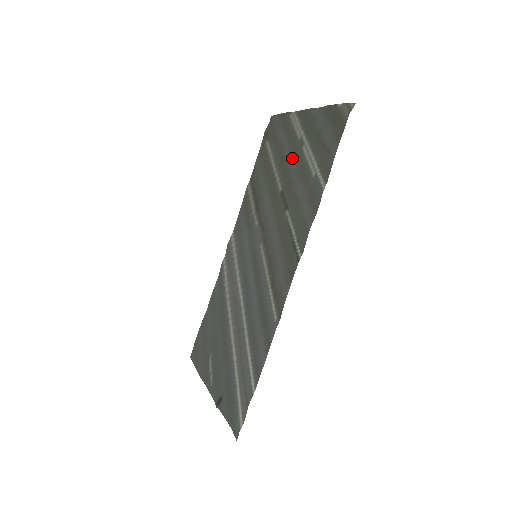
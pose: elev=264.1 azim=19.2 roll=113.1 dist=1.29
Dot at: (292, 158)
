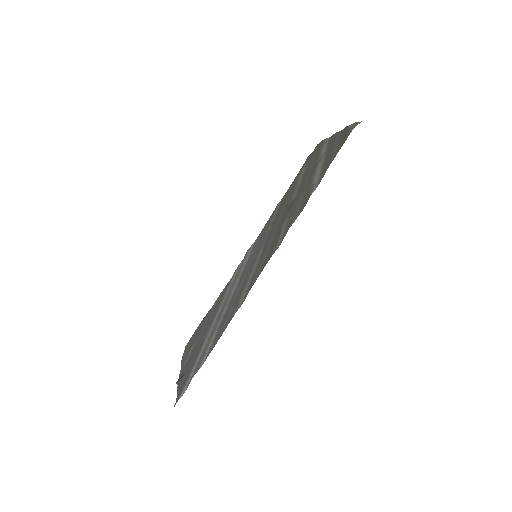
Dot at: (310, 173)
